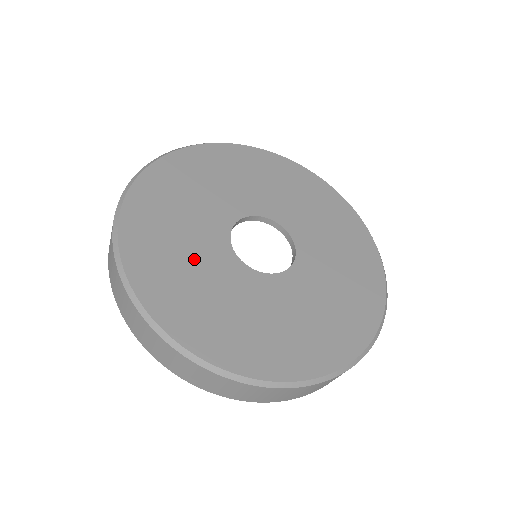
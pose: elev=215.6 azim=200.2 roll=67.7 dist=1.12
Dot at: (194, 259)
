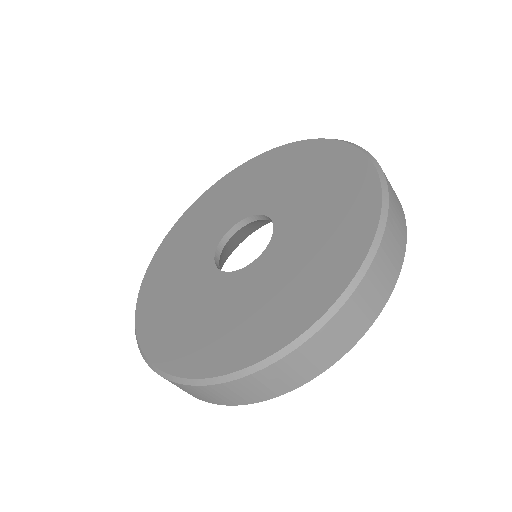
Dot at: (198, 308)
